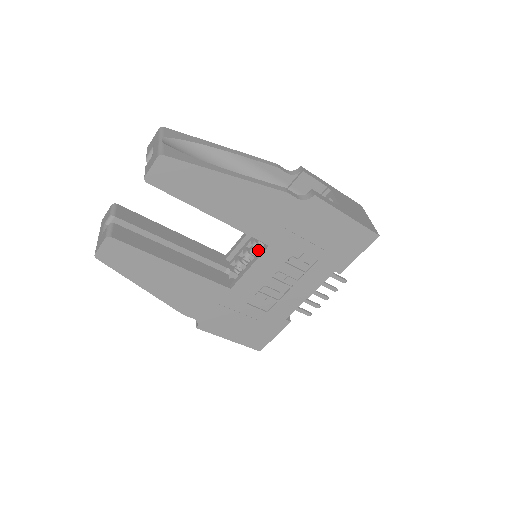
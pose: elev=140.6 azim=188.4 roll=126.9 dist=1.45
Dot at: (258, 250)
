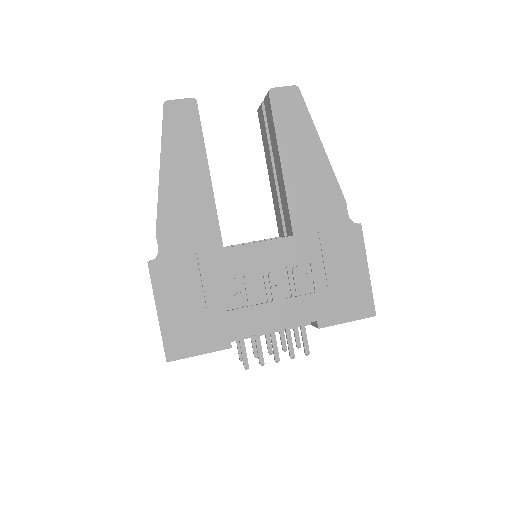
Dot at: occluded
